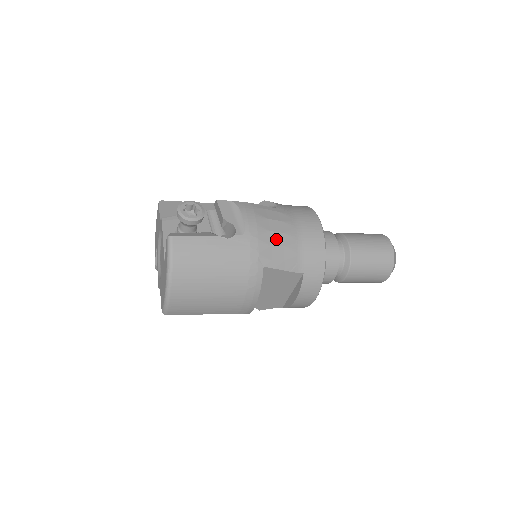
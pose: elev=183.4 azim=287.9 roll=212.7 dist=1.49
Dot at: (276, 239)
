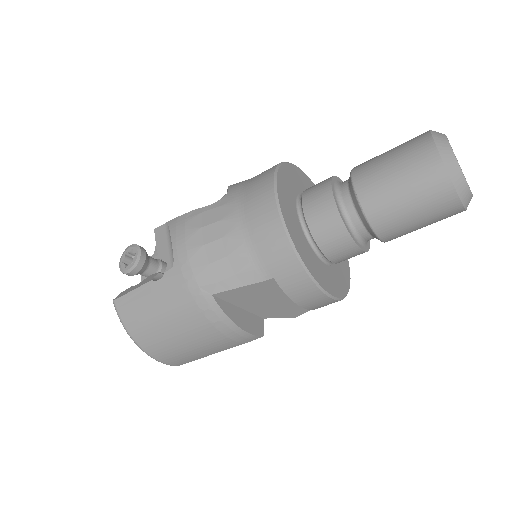
Dot at: (214, 252)
